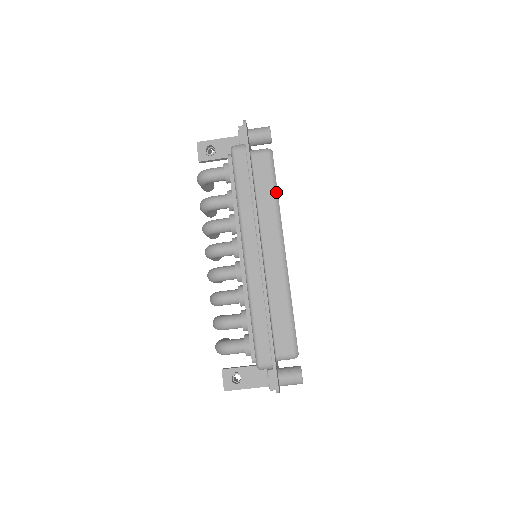
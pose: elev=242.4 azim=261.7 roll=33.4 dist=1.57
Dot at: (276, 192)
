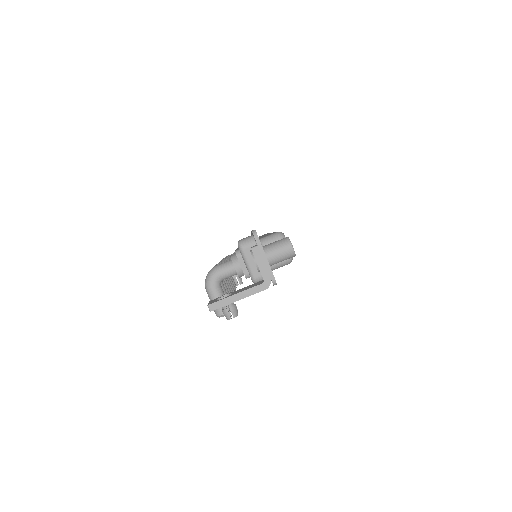
Dot at: occluded
